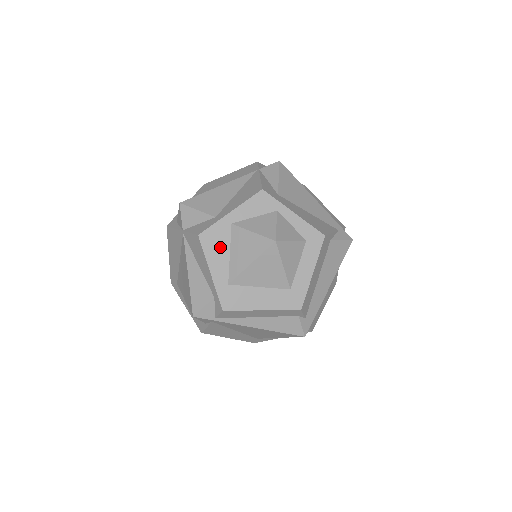
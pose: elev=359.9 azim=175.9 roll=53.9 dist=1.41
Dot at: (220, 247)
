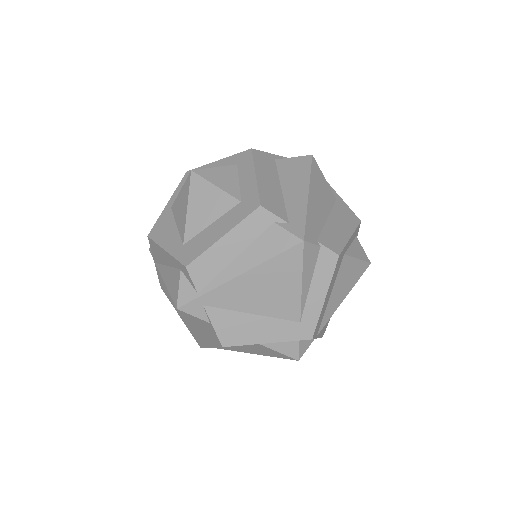
Dot at: (167, 228)
